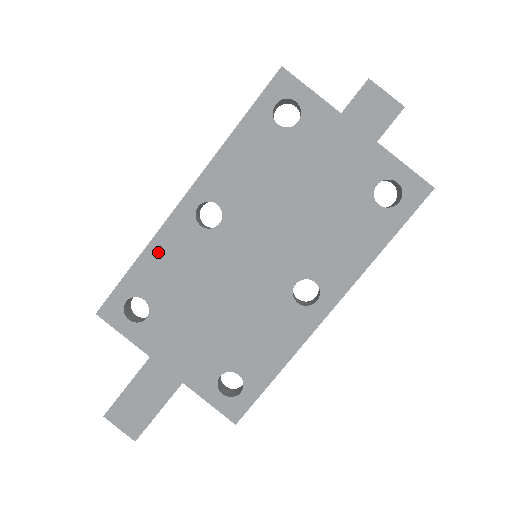
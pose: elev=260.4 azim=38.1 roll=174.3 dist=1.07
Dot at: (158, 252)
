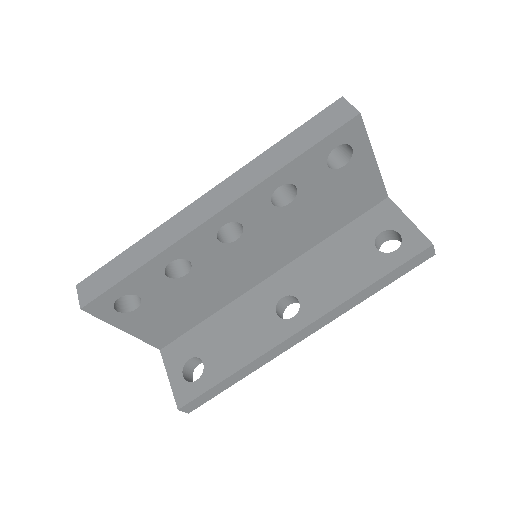
Dot at: occluded
